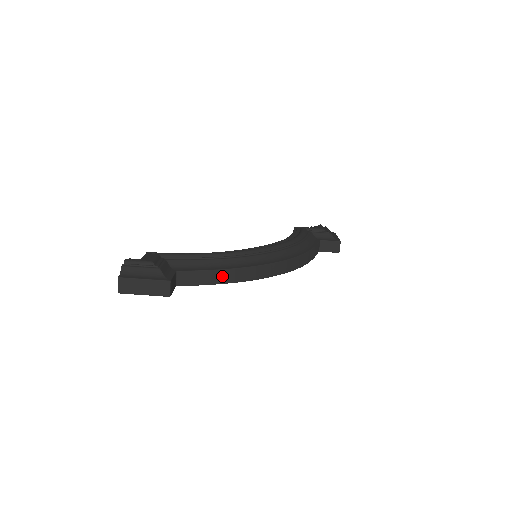
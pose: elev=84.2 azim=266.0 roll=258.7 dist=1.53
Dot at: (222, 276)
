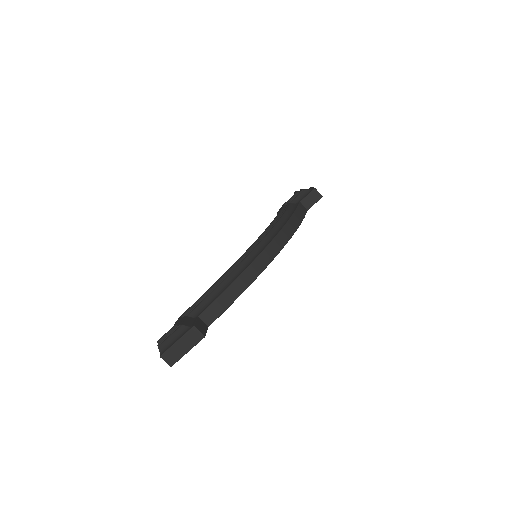
Dot at: (234, 291)
